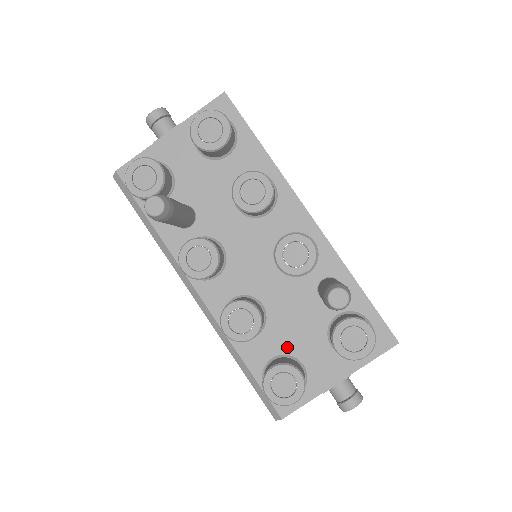
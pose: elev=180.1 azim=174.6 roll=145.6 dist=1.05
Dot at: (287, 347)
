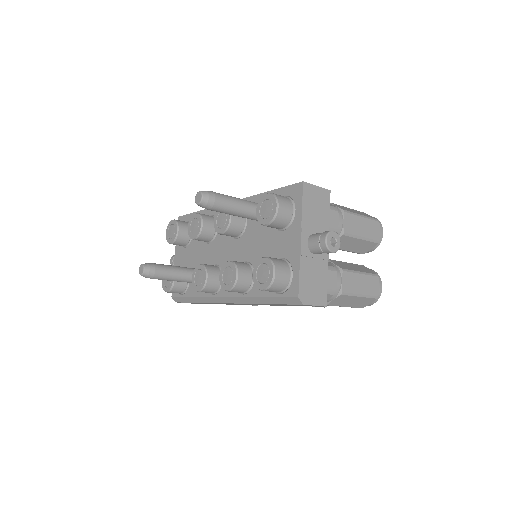
Dot at: occluded
